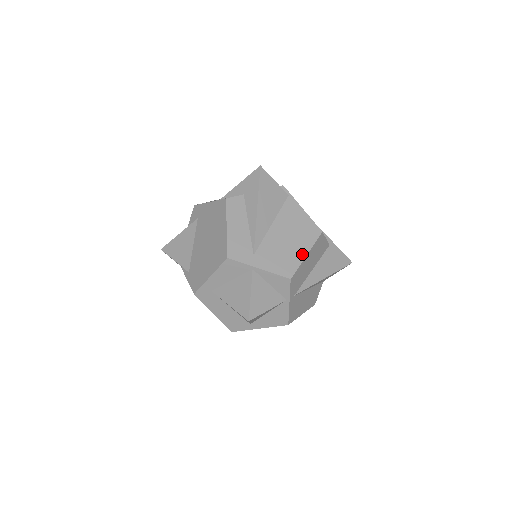
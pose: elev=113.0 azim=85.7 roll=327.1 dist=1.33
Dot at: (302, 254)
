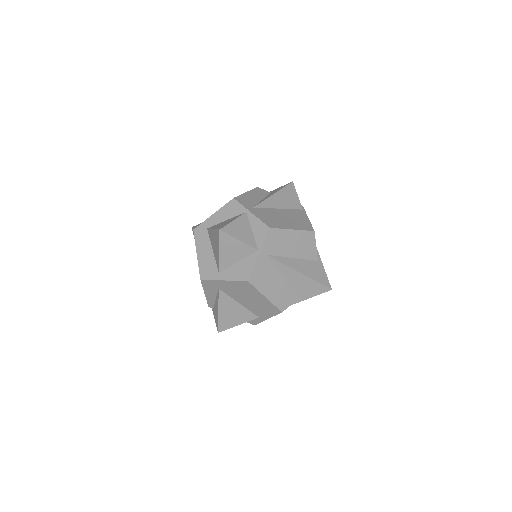
Dot at: (289, 227)
